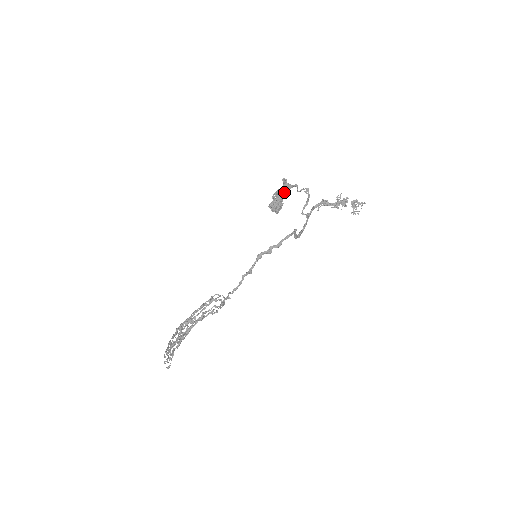
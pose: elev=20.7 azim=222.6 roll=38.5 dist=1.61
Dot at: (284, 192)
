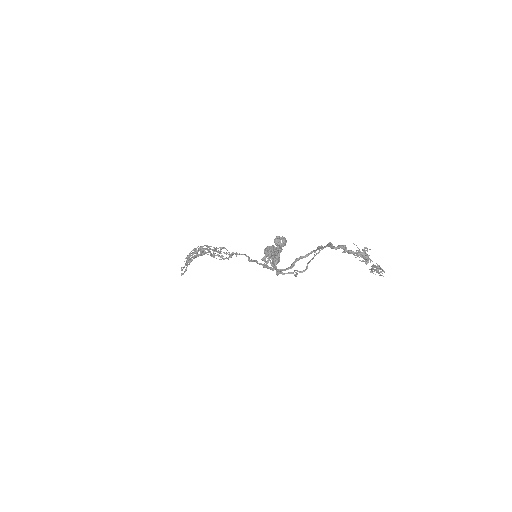
Dot at: occluded
